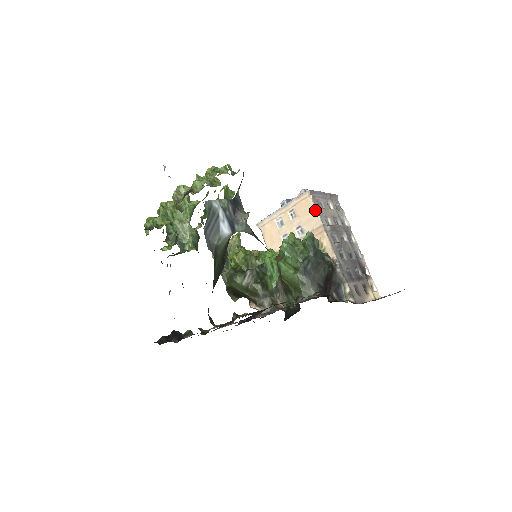
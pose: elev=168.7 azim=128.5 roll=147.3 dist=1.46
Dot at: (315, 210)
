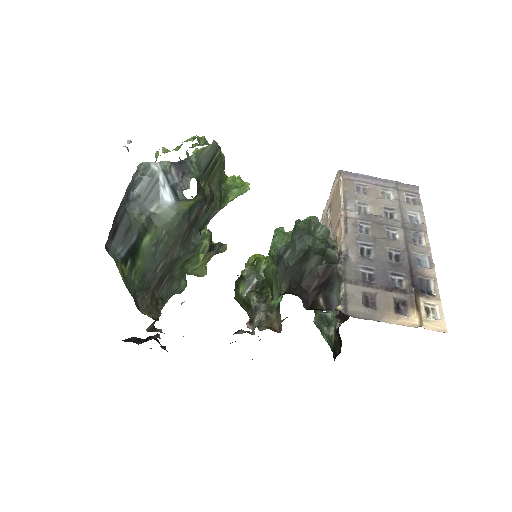
Dot at: (340, 193)
